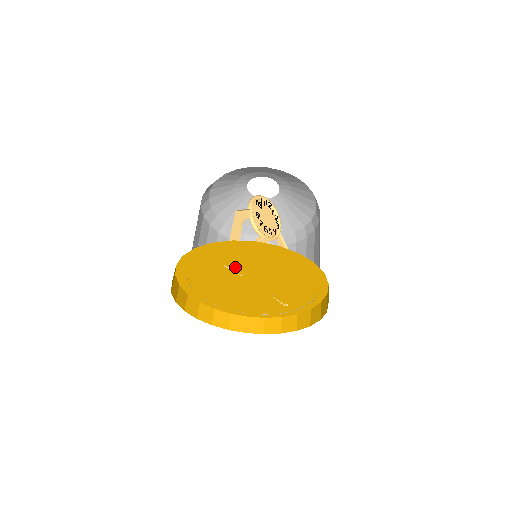
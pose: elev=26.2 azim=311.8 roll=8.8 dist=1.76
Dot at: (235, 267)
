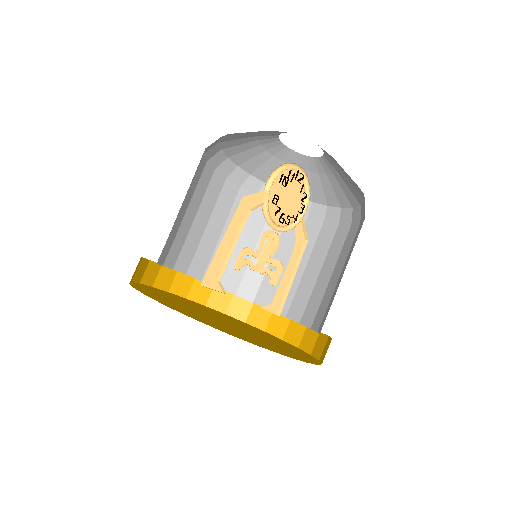
Dot at: occluded
